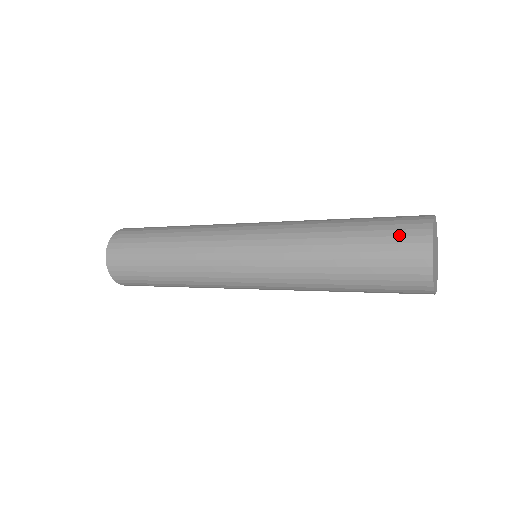
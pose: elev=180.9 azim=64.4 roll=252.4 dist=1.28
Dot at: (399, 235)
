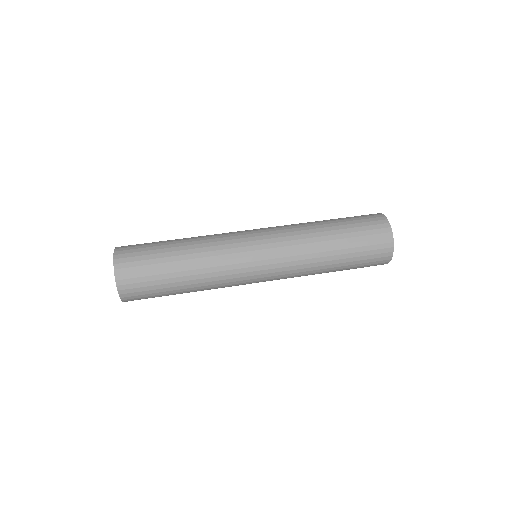
Dot at: (374, 254)
